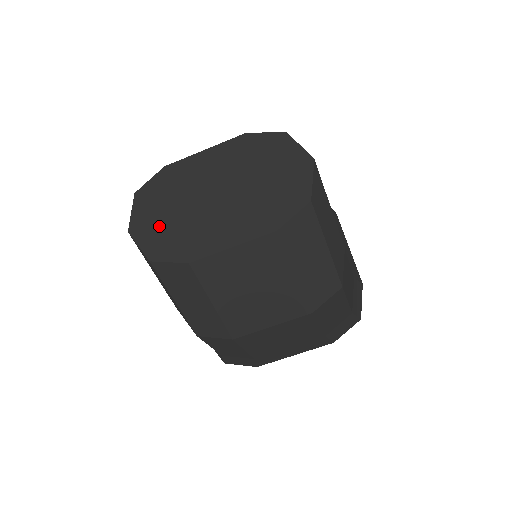
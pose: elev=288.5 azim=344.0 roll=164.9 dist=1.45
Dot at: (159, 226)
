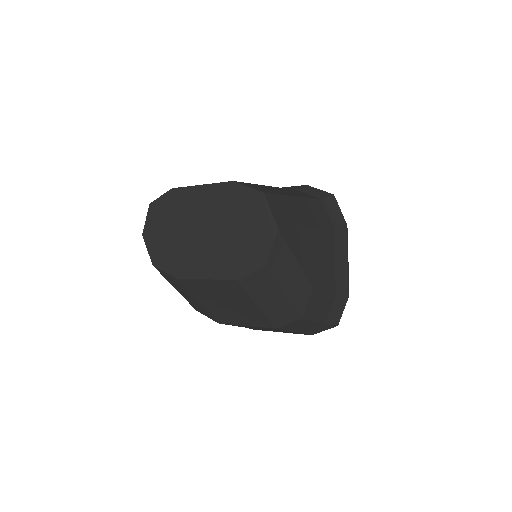
Dot at: (162, 240)
